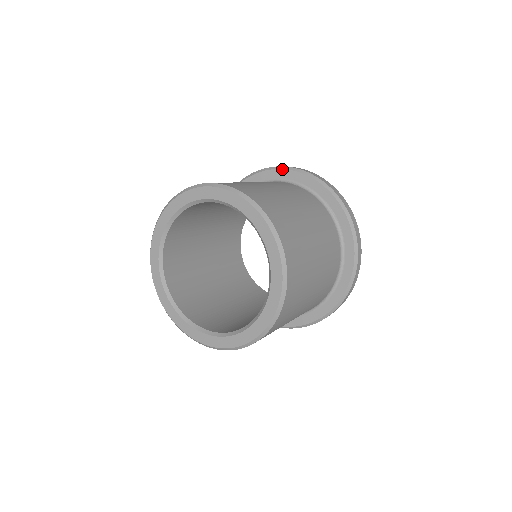
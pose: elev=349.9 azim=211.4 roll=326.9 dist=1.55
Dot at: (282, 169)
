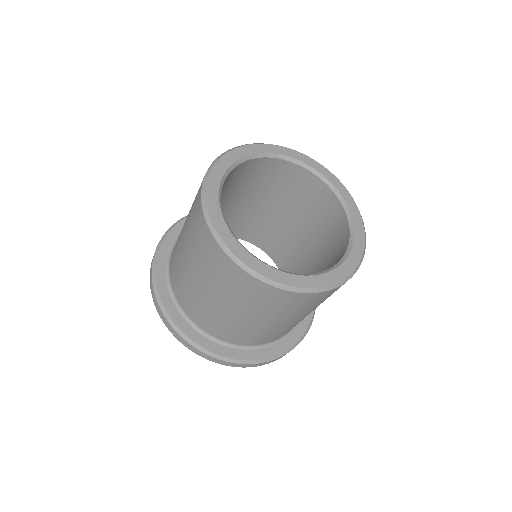
Dot at: (182, 219)
